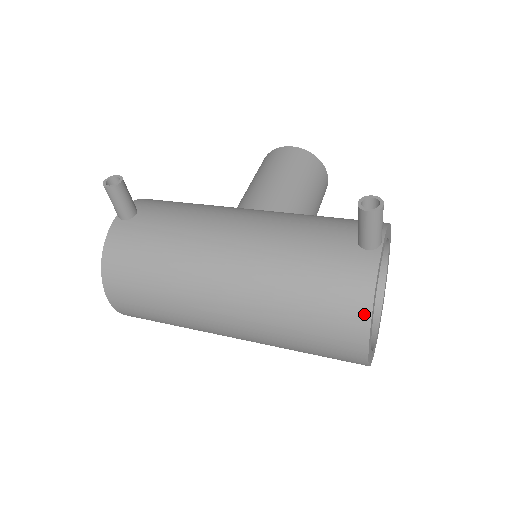
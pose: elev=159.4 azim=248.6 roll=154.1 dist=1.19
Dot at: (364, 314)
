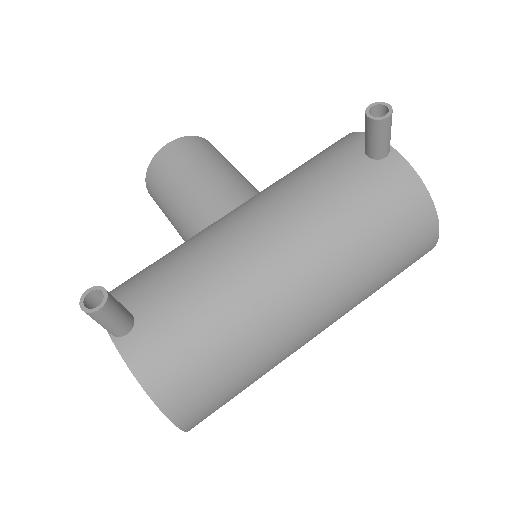
Dot at: (428, 207)
